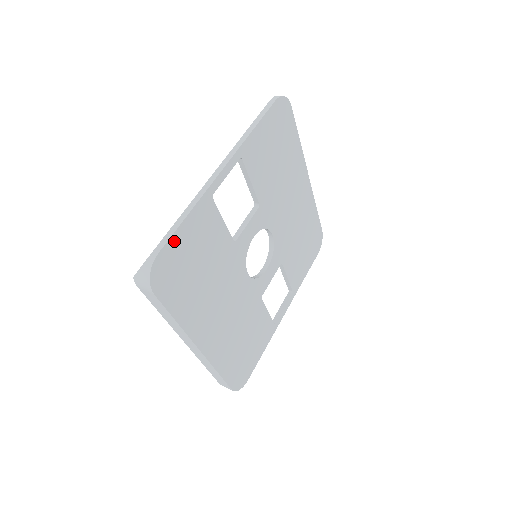
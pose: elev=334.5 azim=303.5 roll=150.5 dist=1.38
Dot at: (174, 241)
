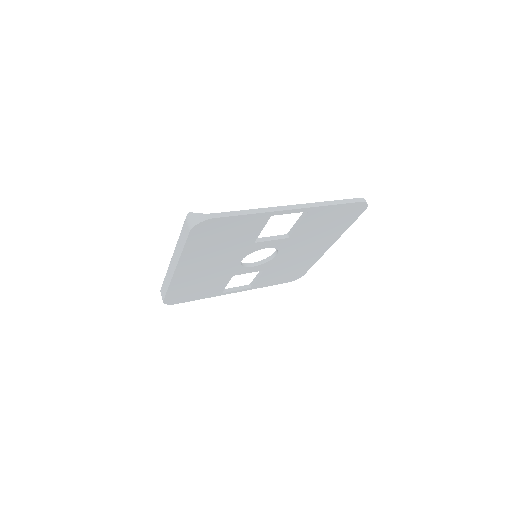
Dot at: (229, 219)
